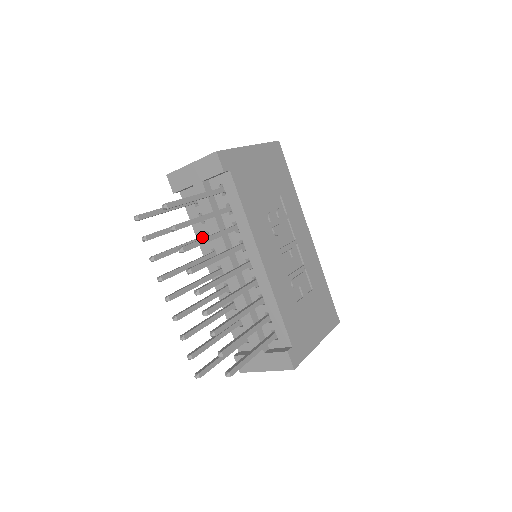
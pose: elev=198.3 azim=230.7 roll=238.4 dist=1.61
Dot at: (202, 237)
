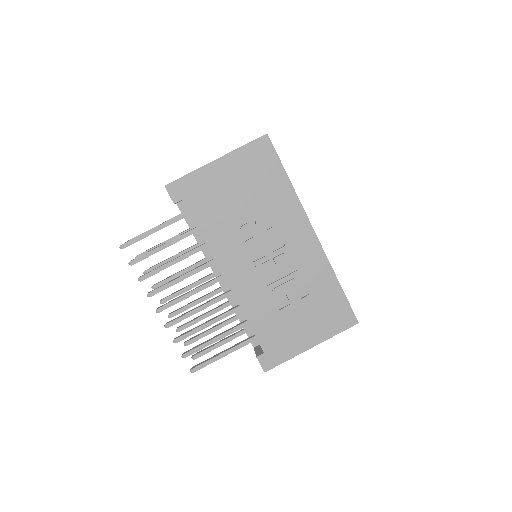
Dot at: occluded
